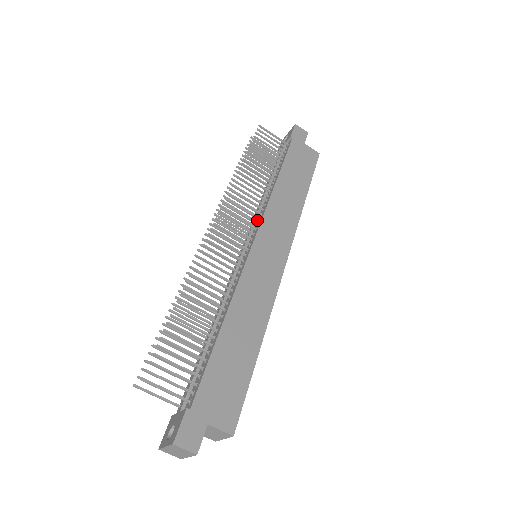
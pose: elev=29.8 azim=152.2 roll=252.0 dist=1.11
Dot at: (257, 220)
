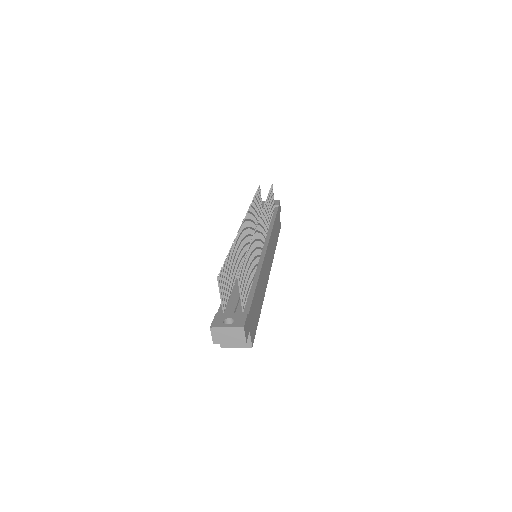
Dot at: occluded
